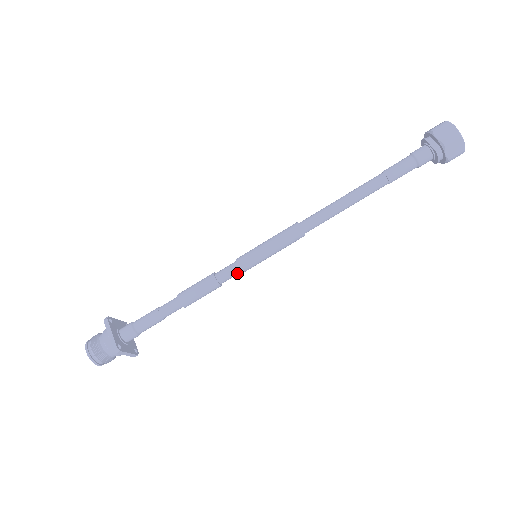
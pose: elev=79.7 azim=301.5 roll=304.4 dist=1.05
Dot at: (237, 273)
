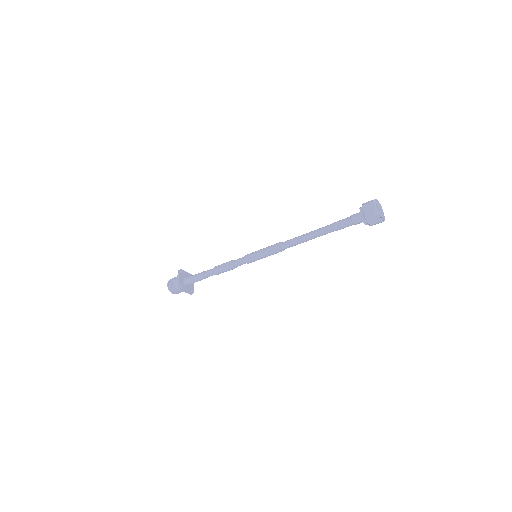
Dot at: (244, 263)
